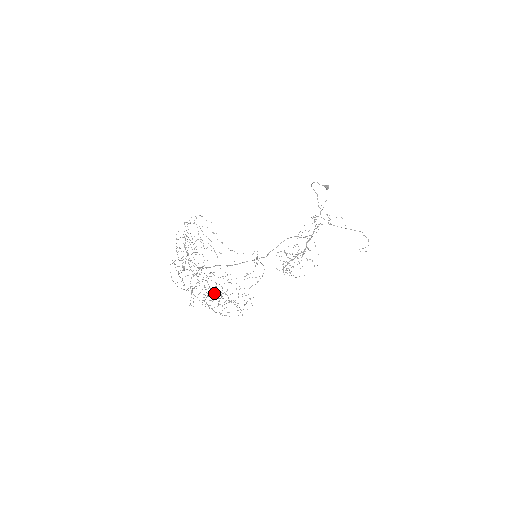
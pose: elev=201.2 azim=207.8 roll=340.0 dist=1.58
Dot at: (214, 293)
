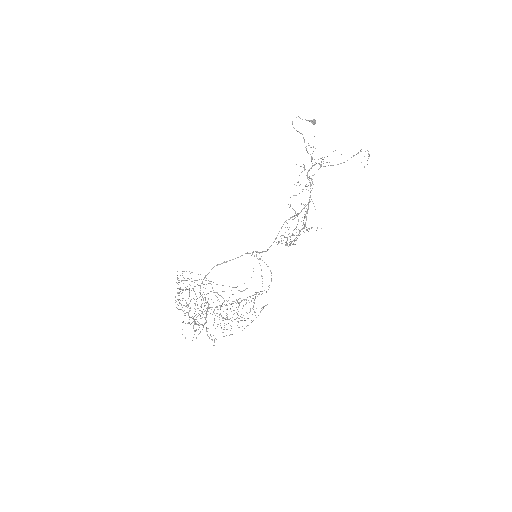
Dot at: (226, 304)
